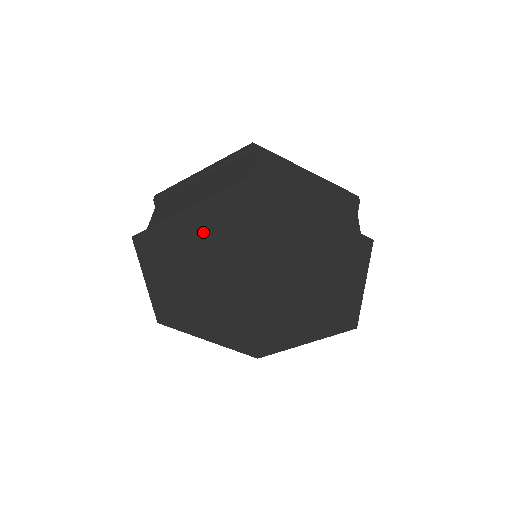
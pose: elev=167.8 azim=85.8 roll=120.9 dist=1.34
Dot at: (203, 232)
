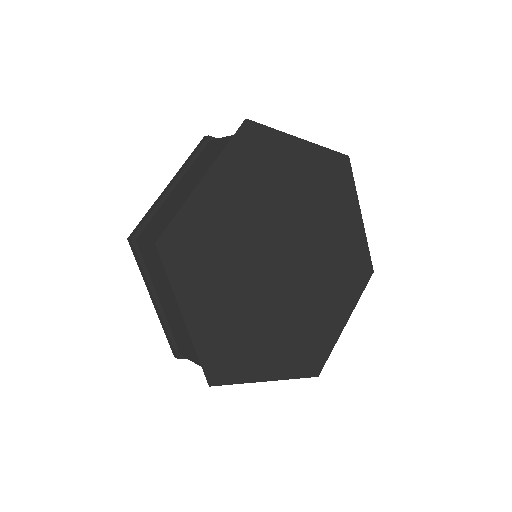
Dot at: (296, 170)
